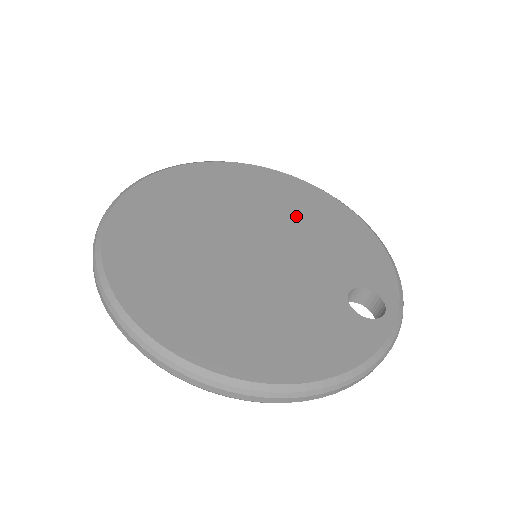
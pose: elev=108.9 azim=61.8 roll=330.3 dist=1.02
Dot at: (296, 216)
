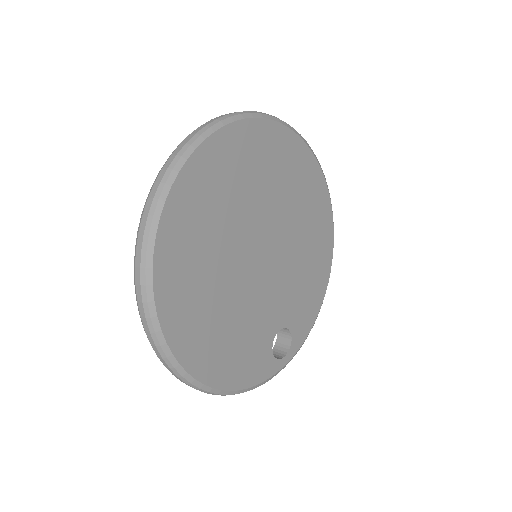
Dot at: (303, 240)
